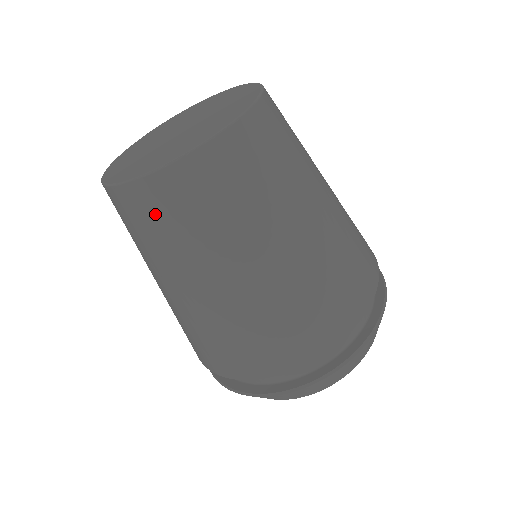
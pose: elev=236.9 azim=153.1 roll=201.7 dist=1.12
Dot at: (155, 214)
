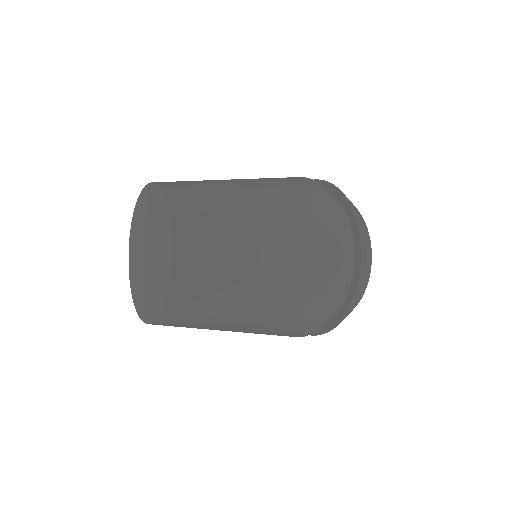
Dot at: (188, 313)
